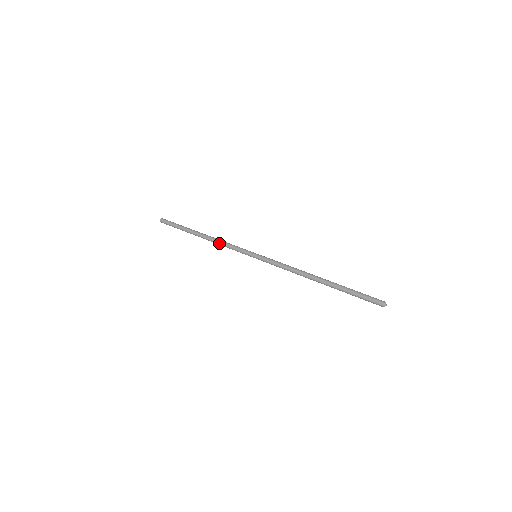
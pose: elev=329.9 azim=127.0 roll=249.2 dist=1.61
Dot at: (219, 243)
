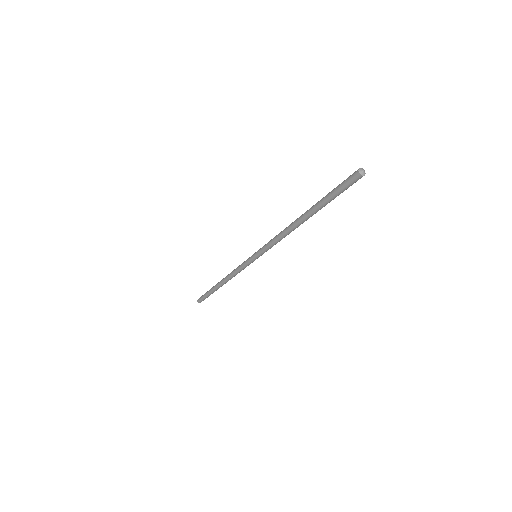
Dot at: (230, 273)
